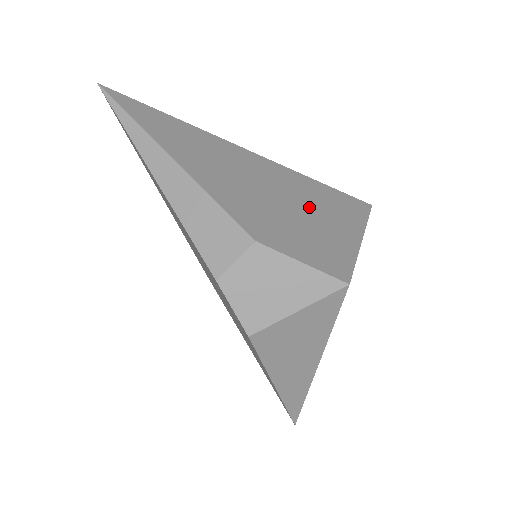
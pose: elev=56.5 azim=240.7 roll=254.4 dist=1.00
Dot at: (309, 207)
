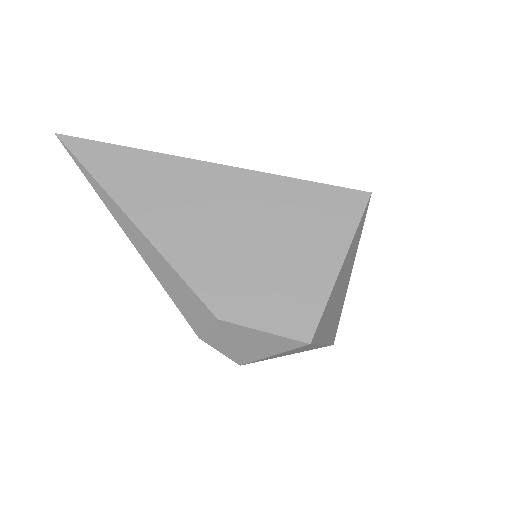
Dot at: (283, 238)
